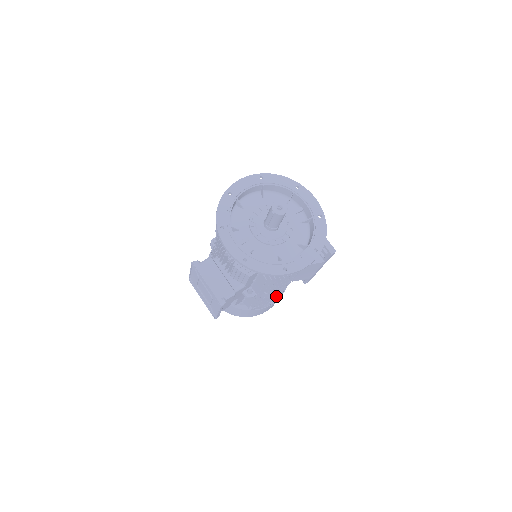
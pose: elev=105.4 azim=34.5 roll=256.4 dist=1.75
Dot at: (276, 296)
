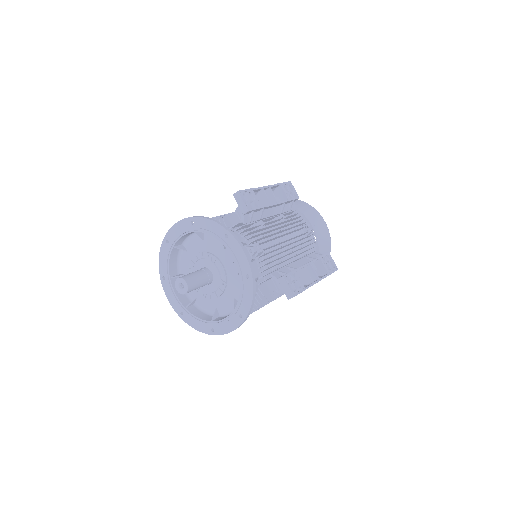
Dot at: occluded
